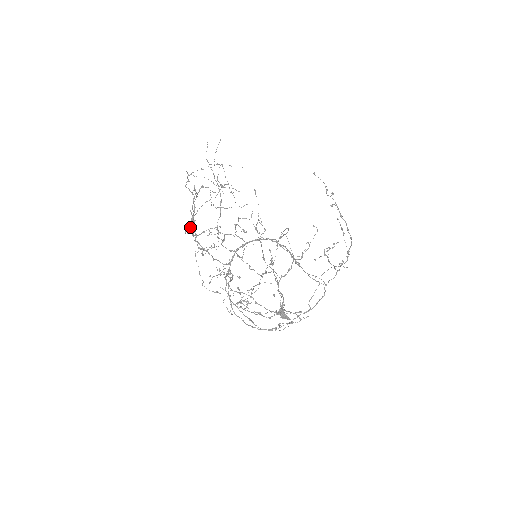
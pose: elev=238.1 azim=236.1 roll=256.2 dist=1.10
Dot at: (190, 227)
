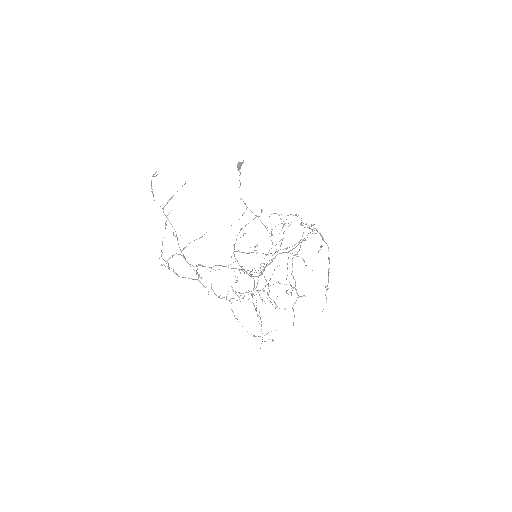
Dot at: occluded
